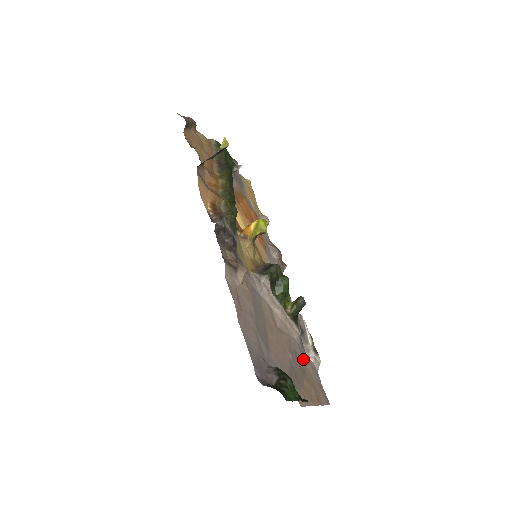
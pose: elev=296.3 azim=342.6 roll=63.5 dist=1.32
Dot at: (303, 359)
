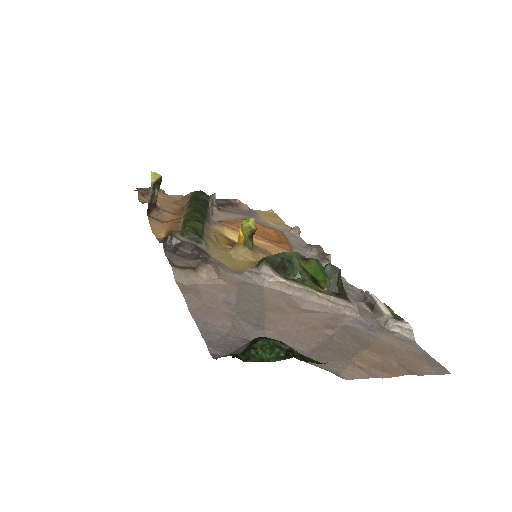
Dot at: (371, 332)
